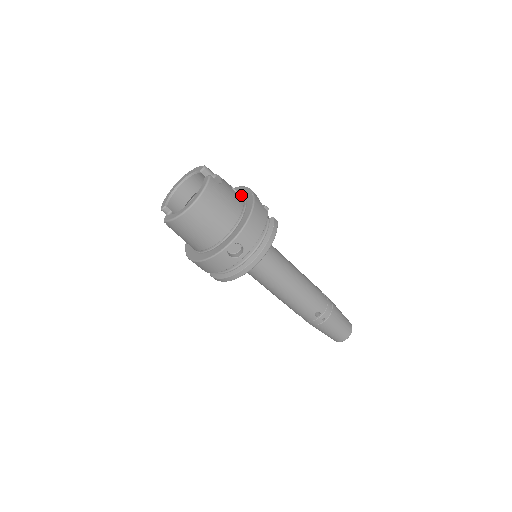
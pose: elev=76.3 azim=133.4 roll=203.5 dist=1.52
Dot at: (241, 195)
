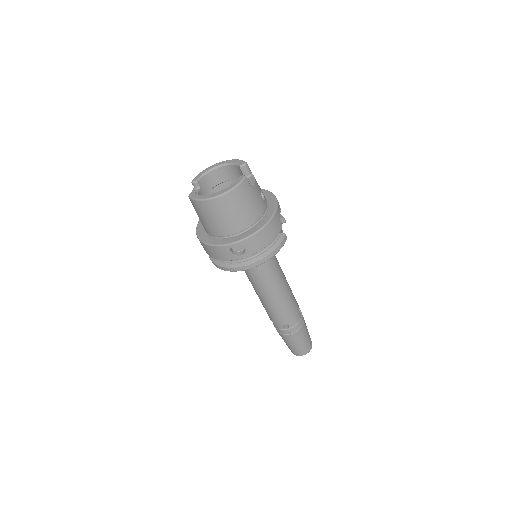
Dot at: (266, 202)
